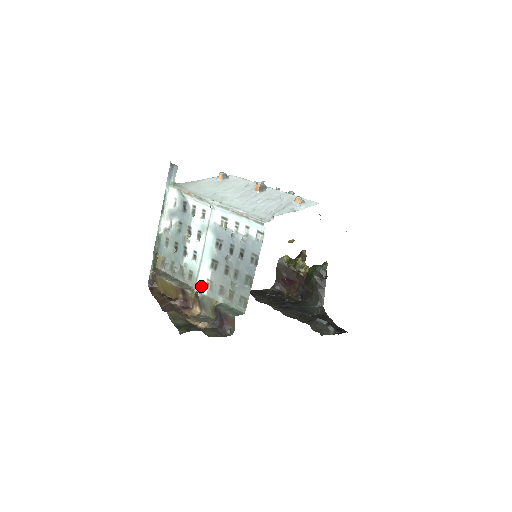
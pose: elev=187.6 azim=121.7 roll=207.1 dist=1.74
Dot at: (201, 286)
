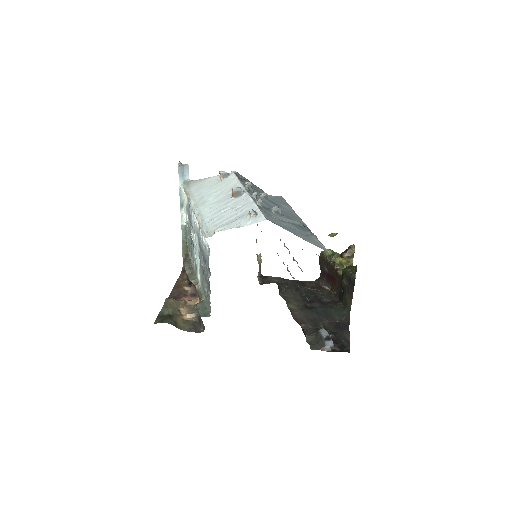
Dot at: (199, 280)
